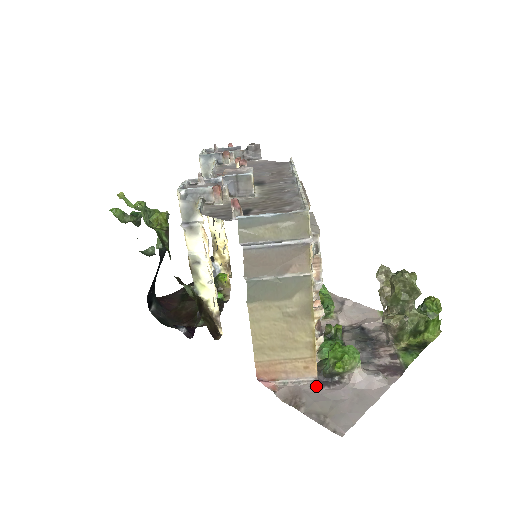
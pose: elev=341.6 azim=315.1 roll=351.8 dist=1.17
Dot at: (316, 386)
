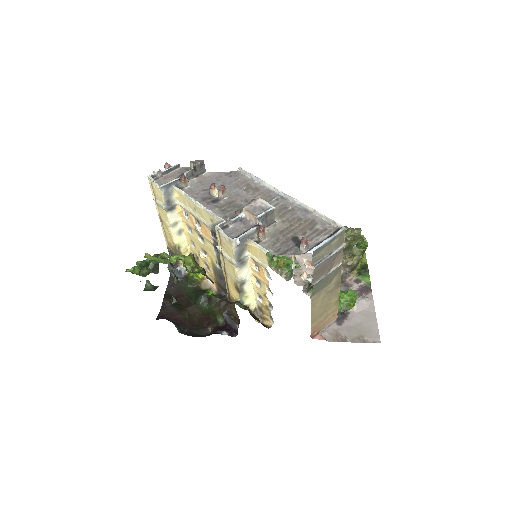
Dot at: (340, 323)
